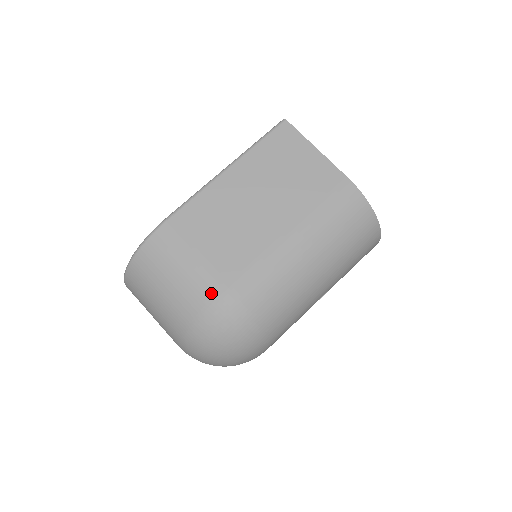
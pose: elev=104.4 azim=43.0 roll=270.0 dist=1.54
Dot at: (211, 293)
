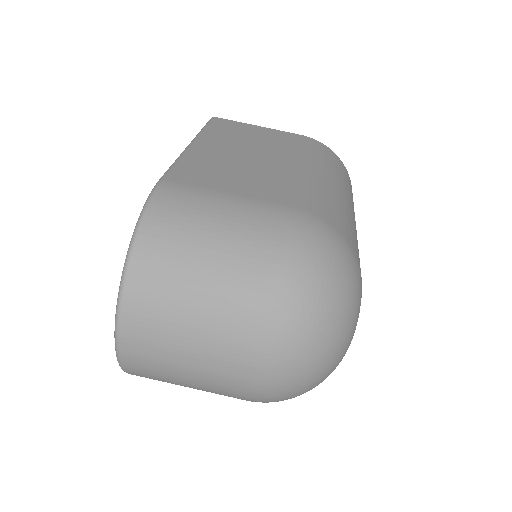
Dot at: (279, 218)
